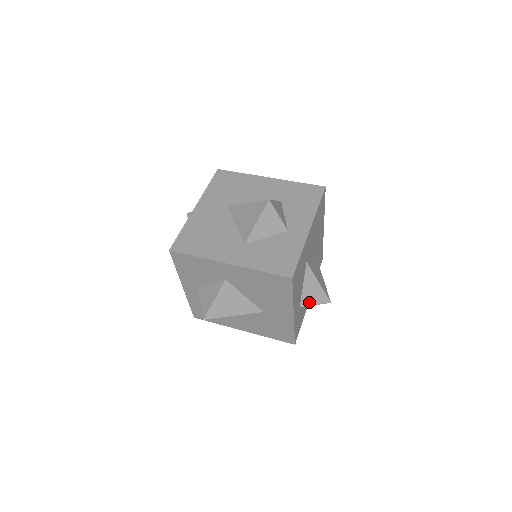
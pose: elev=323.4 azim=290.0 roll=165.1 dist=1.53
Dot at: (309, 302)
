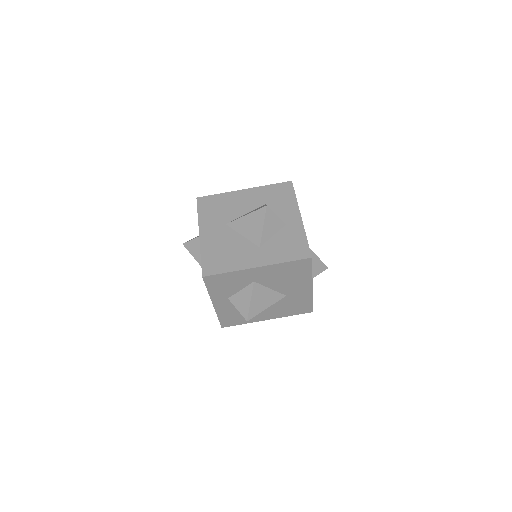
Dot at: (314, 274)
